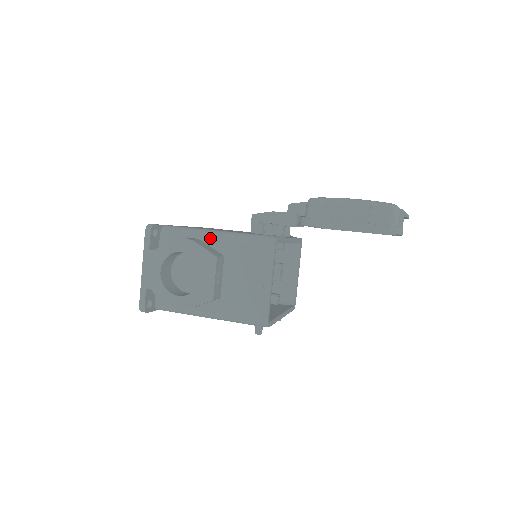
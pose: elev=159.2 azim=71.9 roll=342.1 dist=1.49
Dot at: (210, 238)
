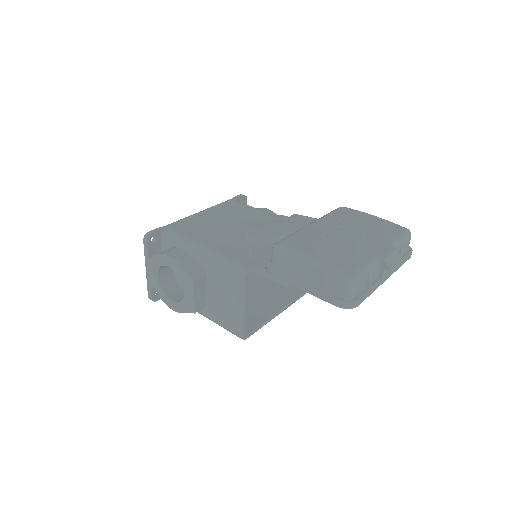
Dot at: (196, 255)
